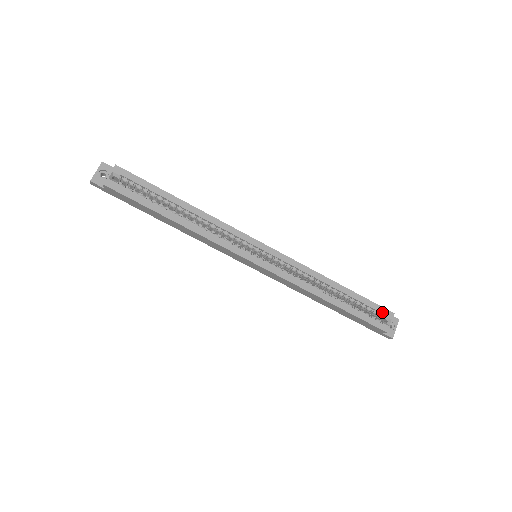
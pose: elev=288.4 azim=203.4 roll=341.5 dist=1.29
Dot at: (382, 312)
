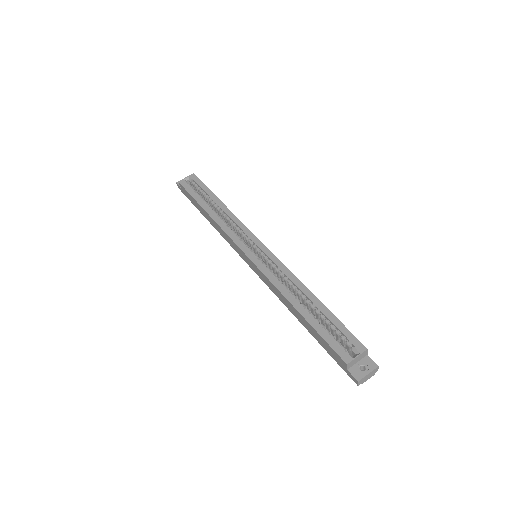
Dot at: (352, 341)
